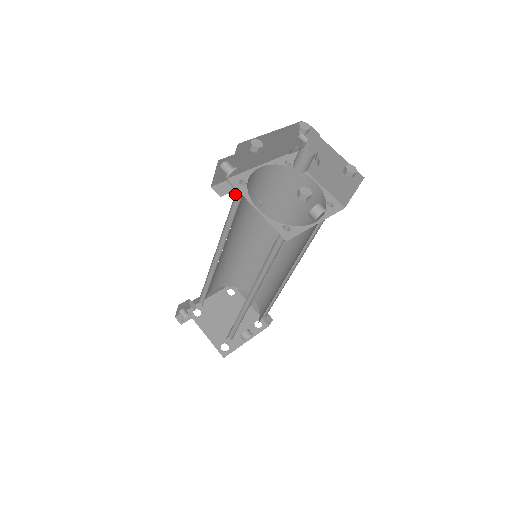
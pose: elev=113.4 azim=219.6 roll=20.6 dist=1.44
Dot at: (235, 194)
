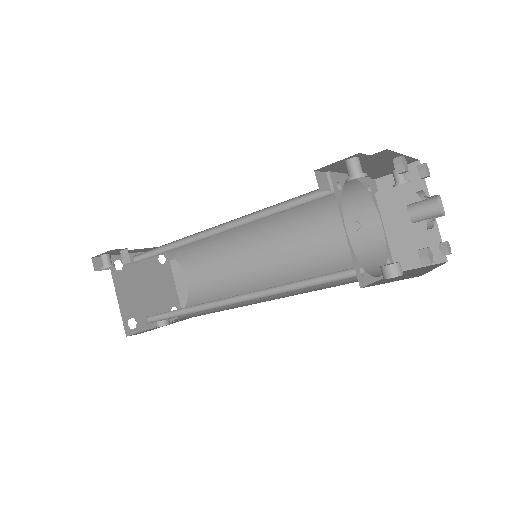
Dot at: occluded
